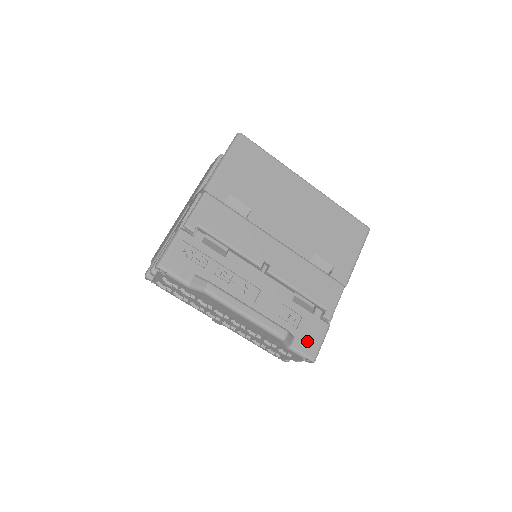
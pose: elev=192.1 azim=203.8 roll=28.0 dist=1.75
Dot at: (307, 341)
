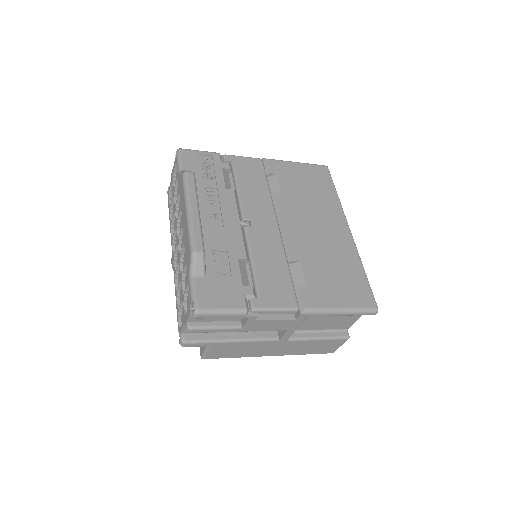
Dot at: (211, 292)
